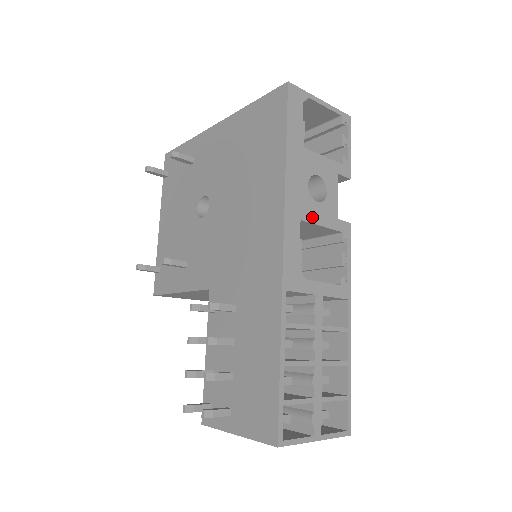
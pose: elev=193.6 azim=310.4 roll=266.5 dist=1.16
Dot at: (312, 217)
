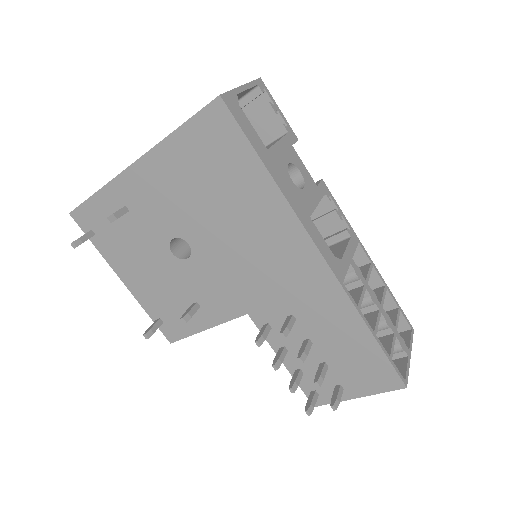
Dot at: (311, 205)
